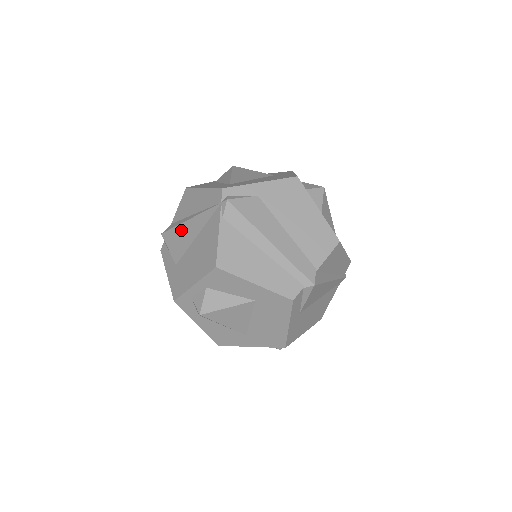
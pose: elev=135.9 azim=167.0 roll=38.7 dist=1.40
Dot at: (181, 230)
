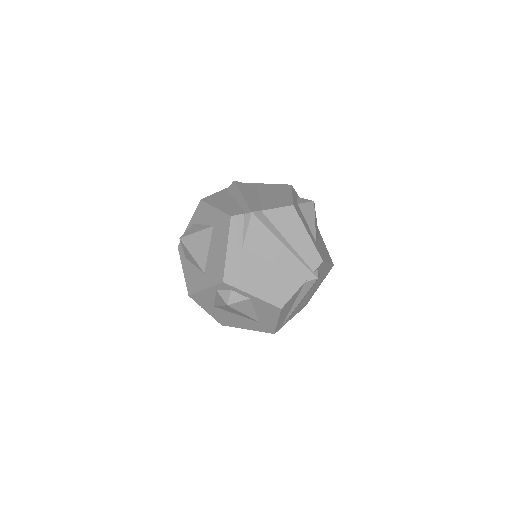
Dot at: occluded
